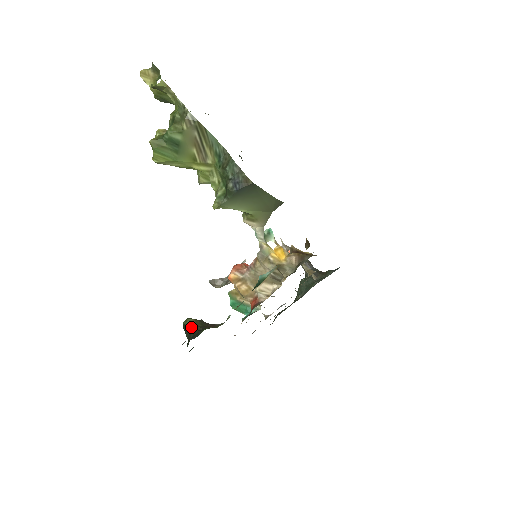
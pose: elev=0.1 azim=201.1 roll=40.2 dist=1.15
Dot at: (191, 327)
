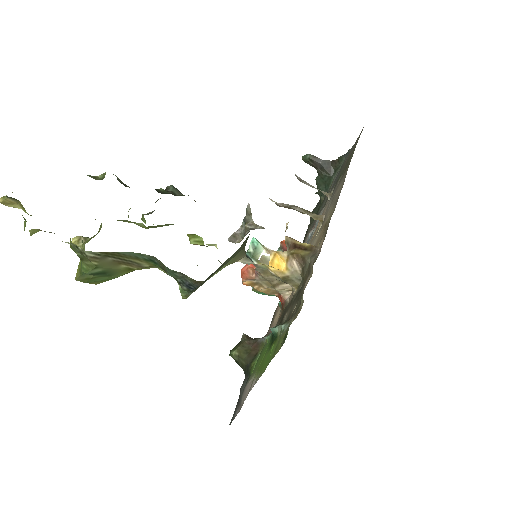
Dot at: (238, 361)
